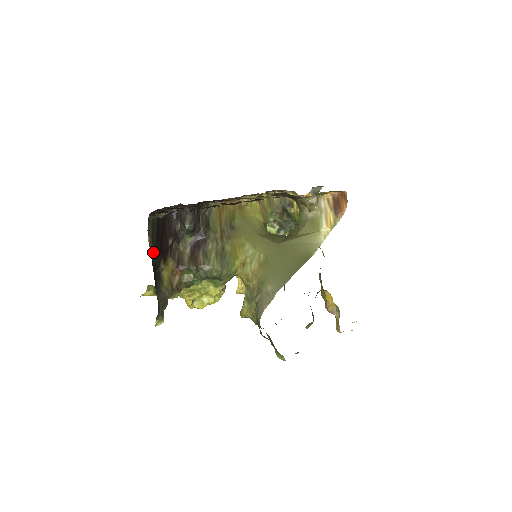
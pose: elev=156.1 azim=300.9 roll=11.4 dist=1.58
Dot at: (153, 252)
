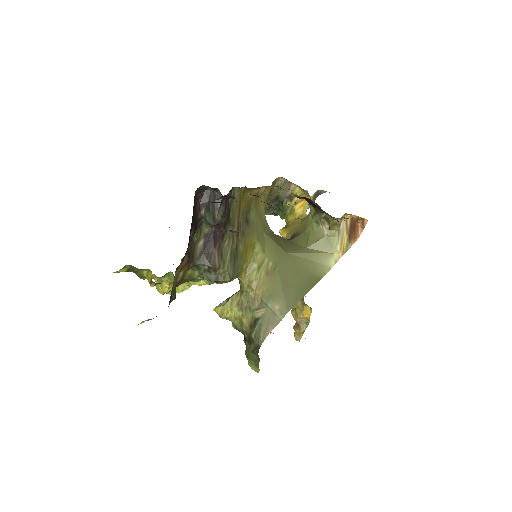
Dot at: occluded
